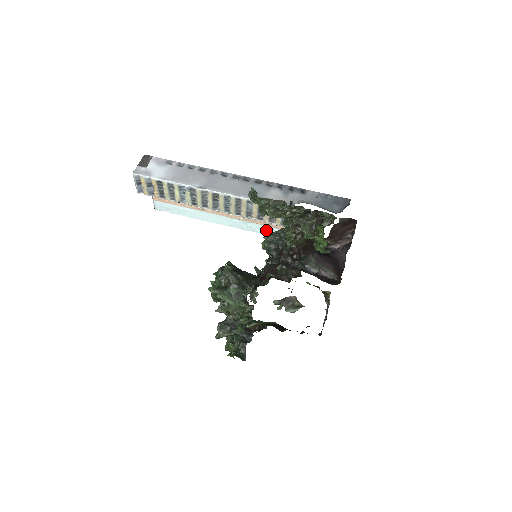
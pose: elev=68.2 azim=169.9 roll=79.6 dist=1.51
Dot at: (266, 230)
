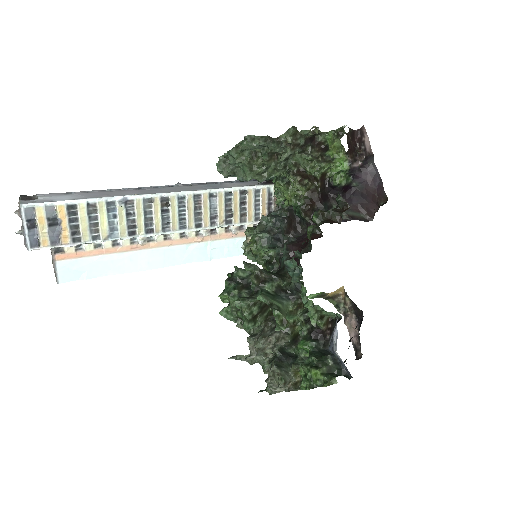
Dot at: (234, 247)
